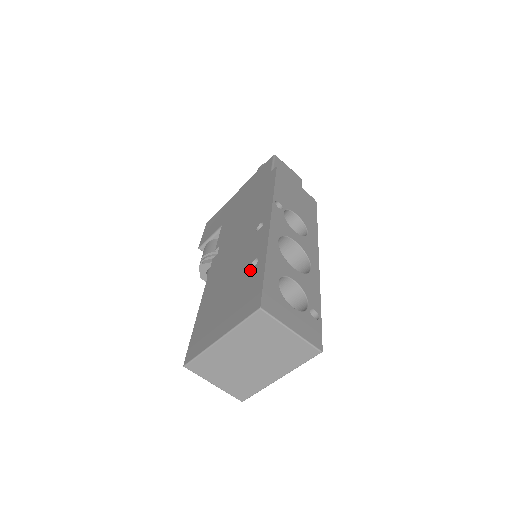
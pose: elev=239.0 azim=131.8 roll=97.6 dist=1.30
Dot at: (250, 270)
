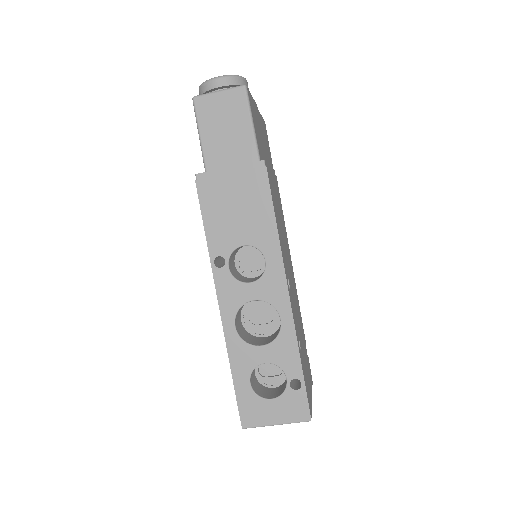
Dot at: occluded
